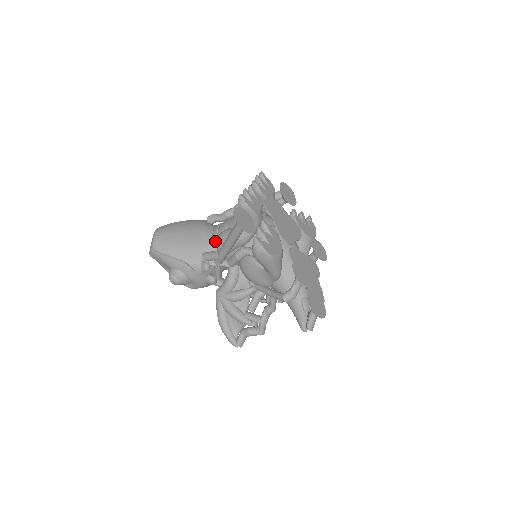
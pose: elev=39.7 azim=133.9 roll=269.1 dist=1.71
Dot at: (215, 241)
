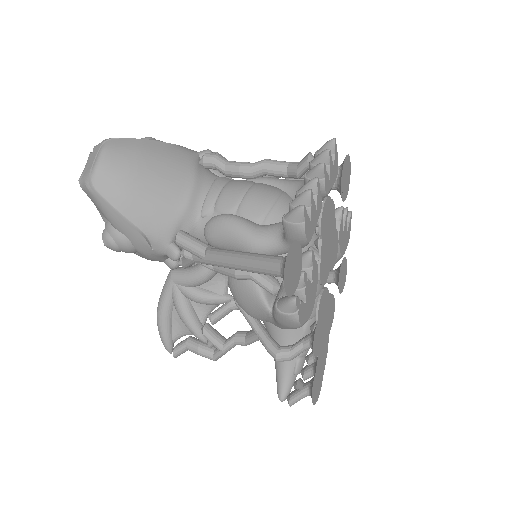
Dot at: (206, 217)
